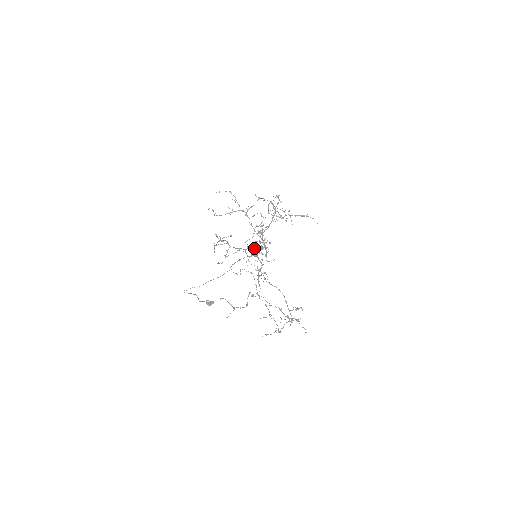
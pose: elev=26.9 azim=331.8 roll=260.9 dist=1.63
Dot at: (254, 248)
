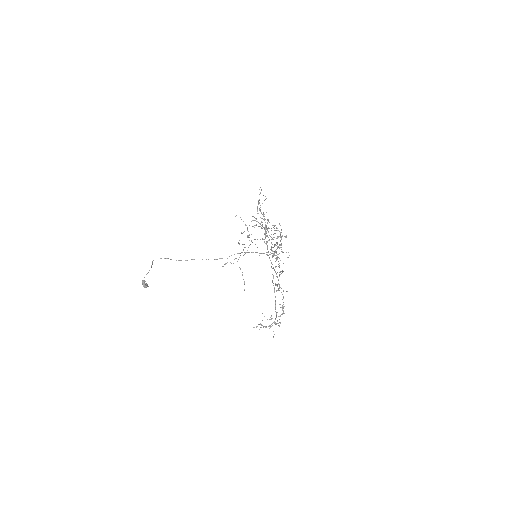
Dot at: (280, 247)
